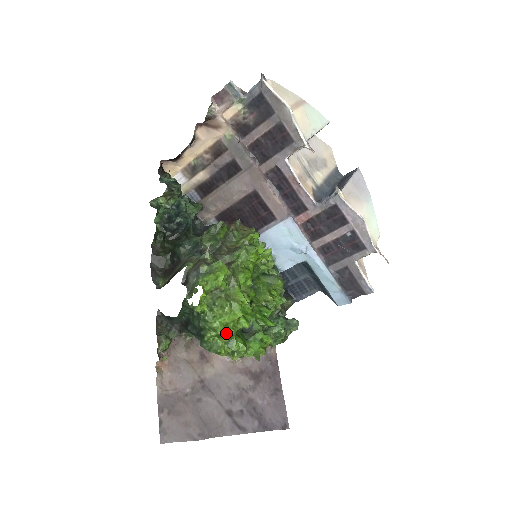
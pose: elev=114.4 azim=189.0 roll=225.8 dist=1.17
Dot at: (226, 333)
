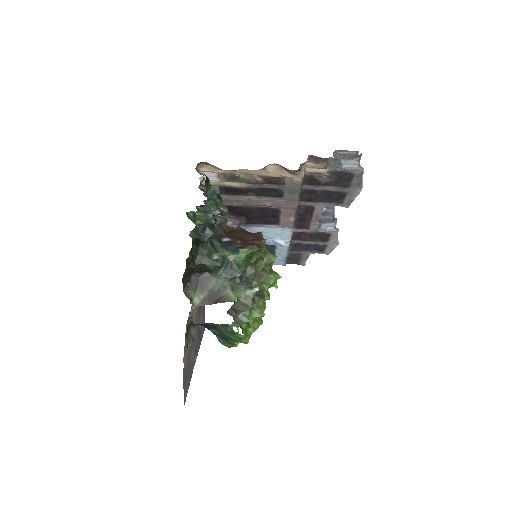
Dot at: occluded
